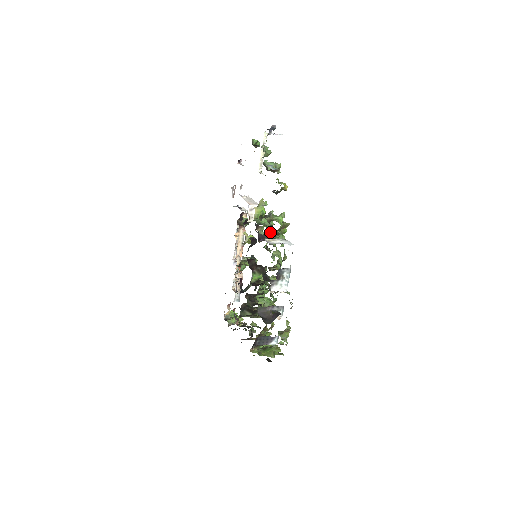
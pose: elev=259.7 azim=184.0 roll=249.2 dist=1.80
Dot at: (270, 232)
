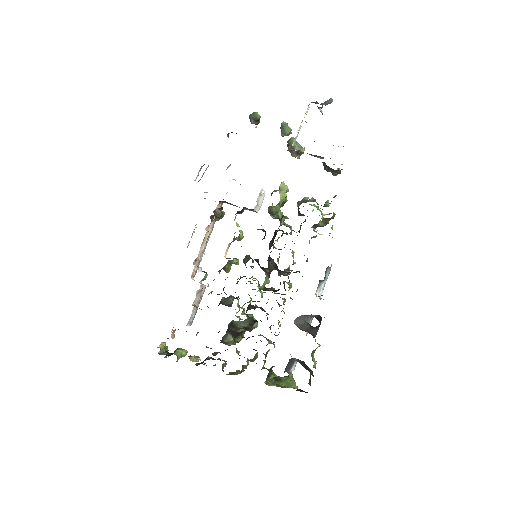
Dot at: (325, 219)
